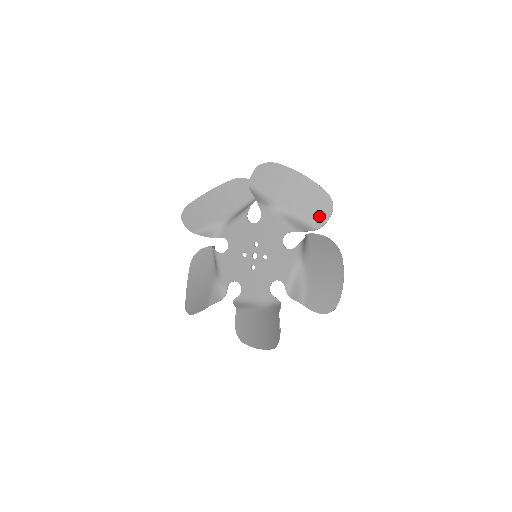
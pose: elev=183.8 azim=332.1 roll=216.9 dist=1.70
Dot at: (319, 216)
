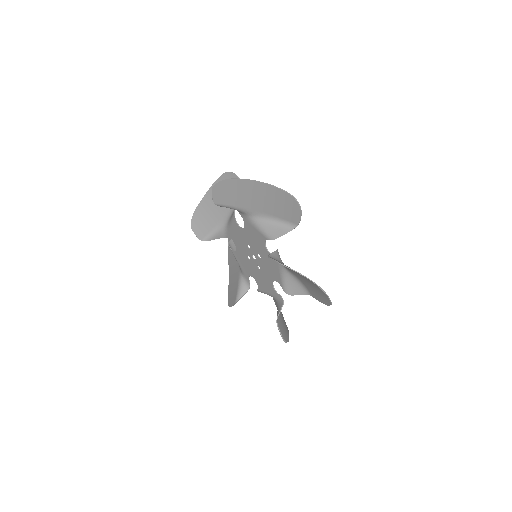
Dot at: (315, 296)
